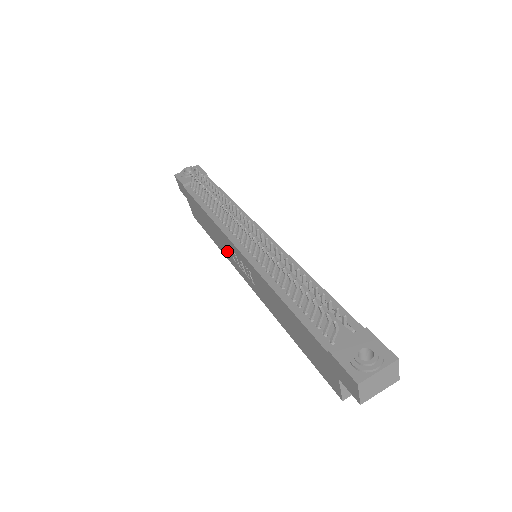
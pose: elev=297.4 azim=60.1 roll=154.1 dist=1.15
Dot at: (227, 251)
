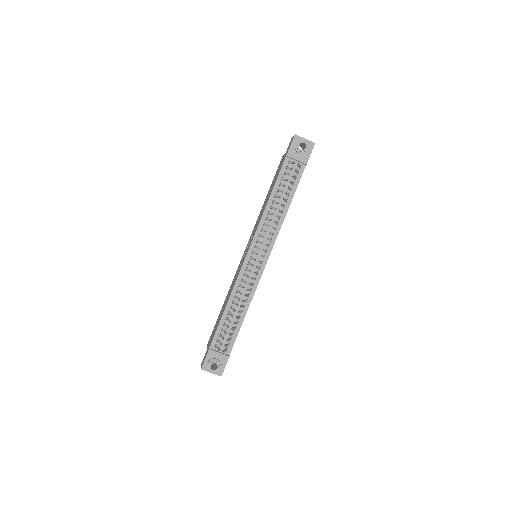
Dot at: (255, 226)
